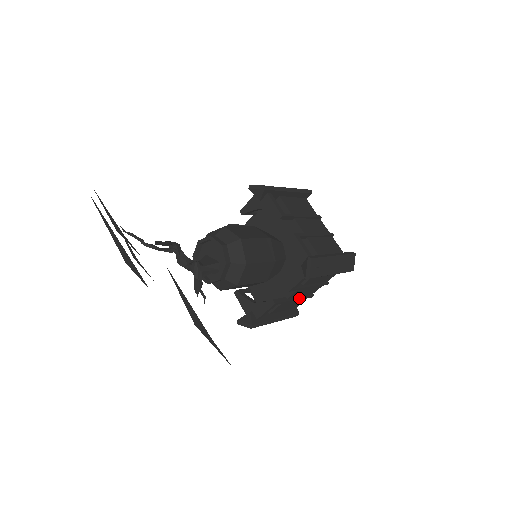
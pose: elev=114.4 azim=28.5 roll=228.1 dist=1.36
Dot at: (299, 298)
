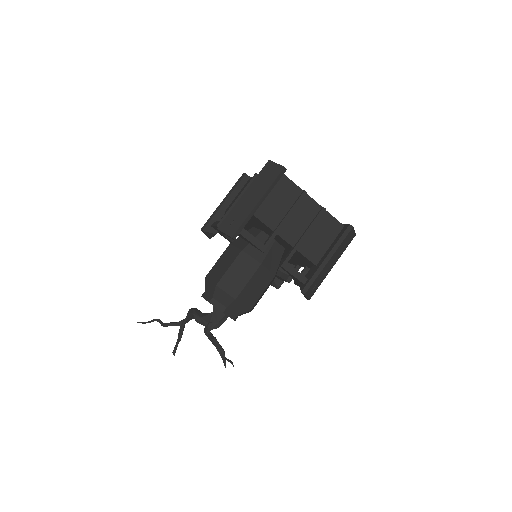
Dot at: occluded
